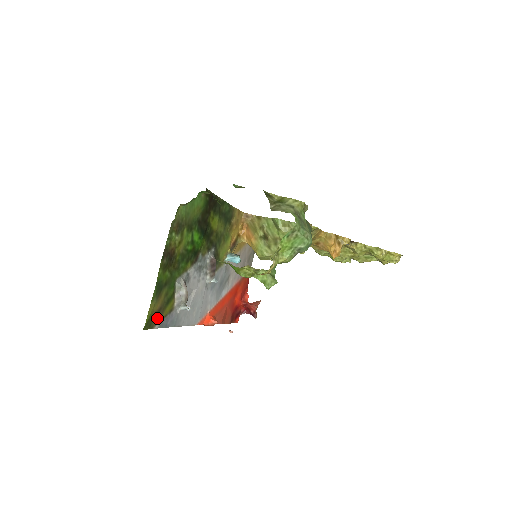
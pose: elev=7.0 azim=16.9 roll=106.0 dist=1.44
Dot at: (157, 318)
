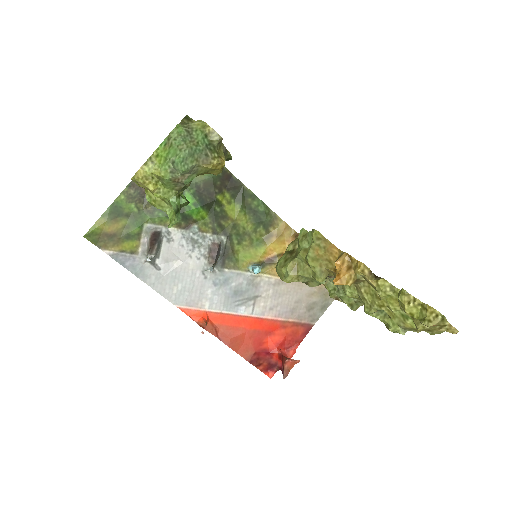
Dot at: (109, 243)
